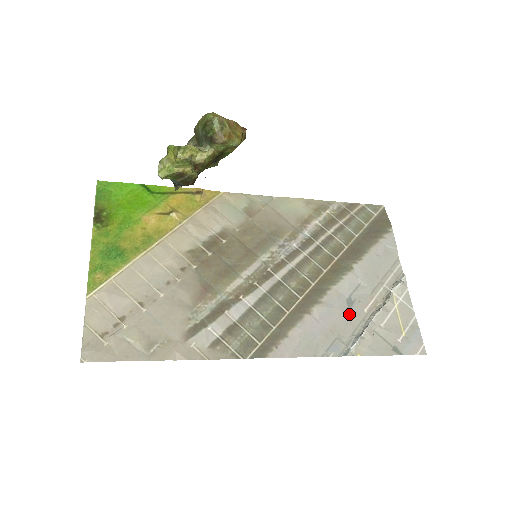
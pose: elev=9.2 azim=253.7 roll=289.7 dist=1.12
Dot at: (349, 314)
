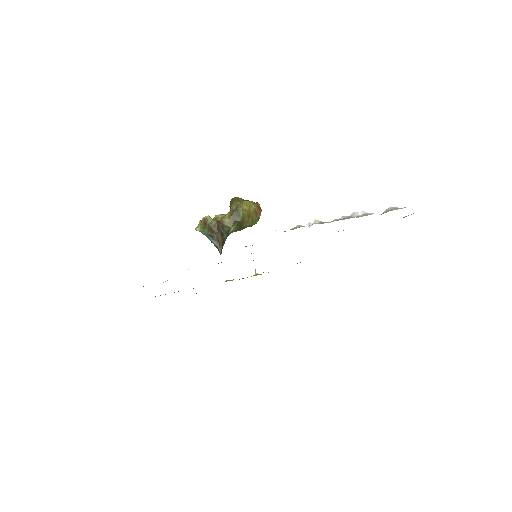
Dot at: occluded
